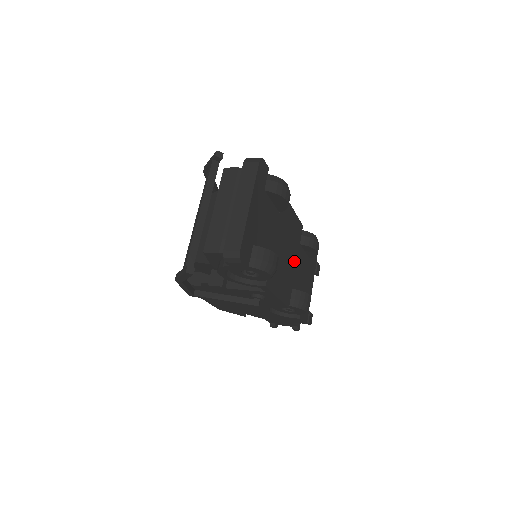
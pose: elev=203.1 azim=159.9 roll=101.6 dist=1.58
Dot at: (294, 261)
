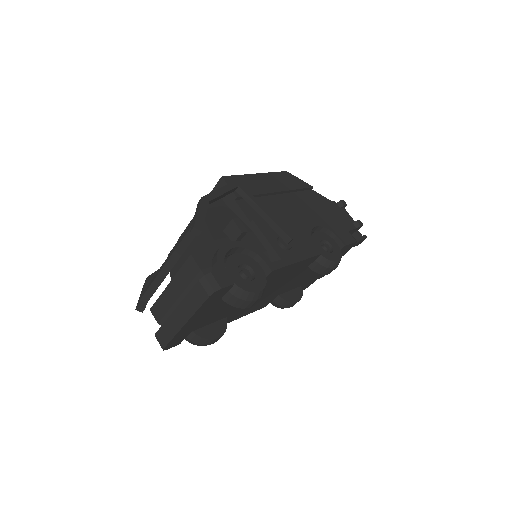
Dot at: (288, 282)
